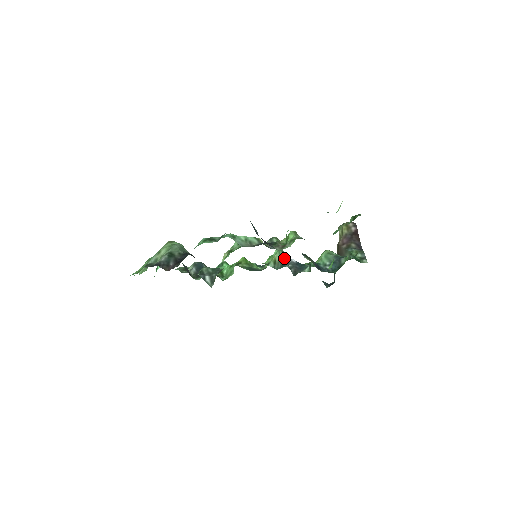
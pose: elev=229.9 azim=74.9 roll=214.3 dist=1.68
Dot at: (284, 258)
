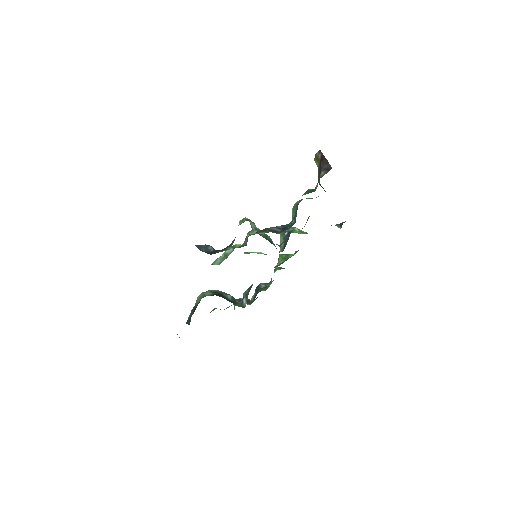
Dot at: occluded
